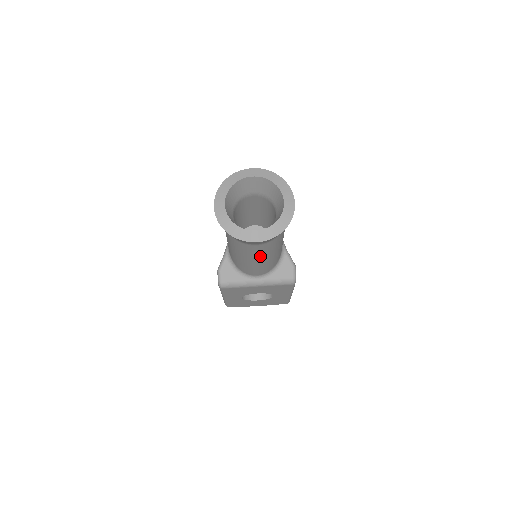
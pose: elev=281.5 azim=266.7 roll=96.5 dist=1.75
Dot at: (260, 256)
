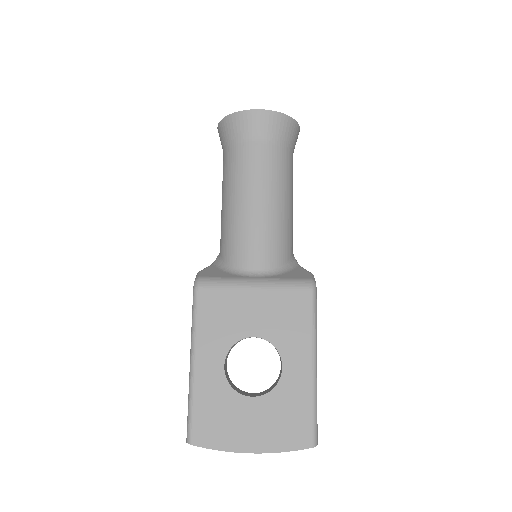
Dot at: (261, 183)
